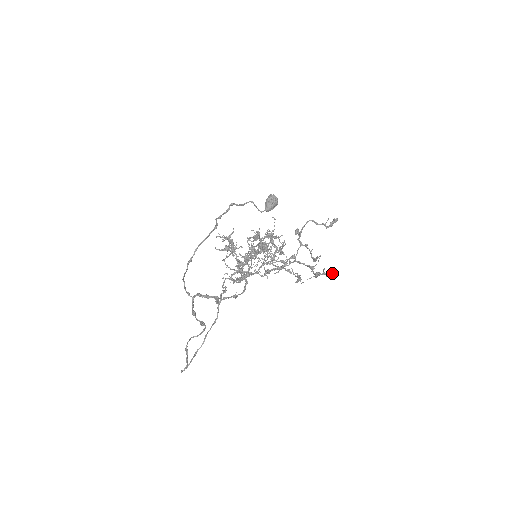
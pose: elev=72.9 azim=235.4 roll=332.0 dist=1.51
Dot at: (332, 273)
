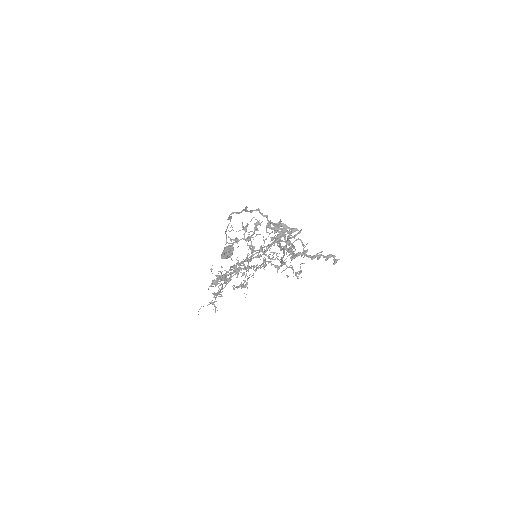
Dot at: (336, 259)
